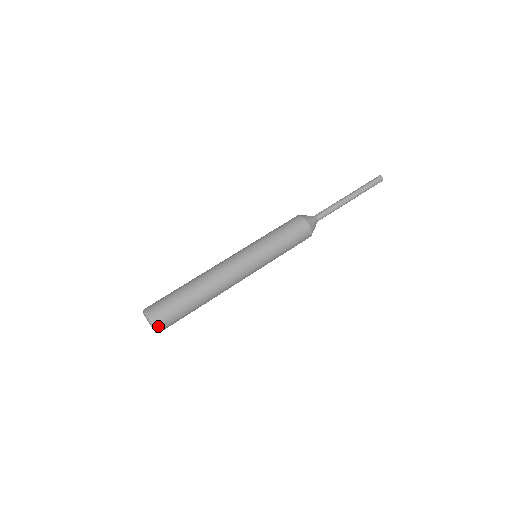
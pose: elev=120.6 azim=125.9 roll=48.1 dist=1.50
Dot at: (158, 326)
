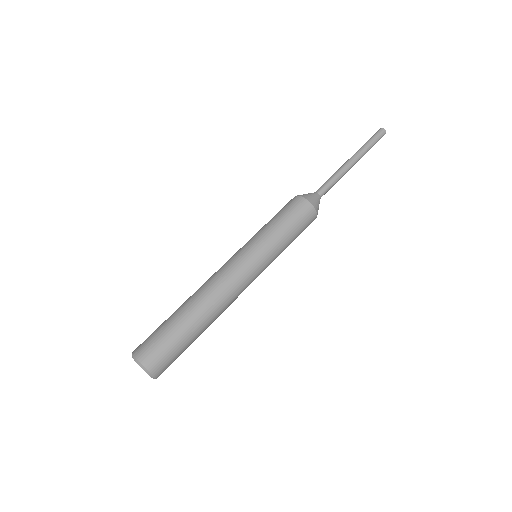
Dot at: (144, 360)
